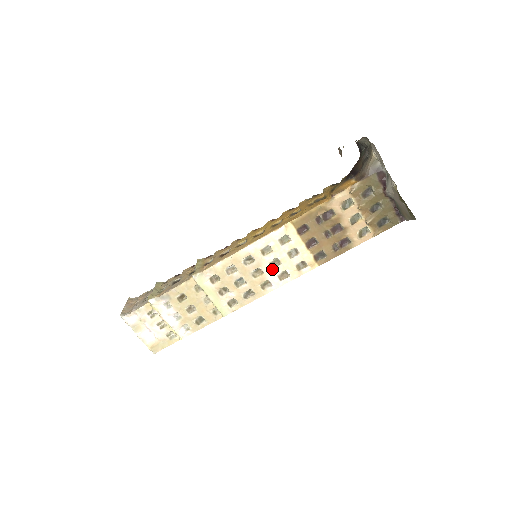
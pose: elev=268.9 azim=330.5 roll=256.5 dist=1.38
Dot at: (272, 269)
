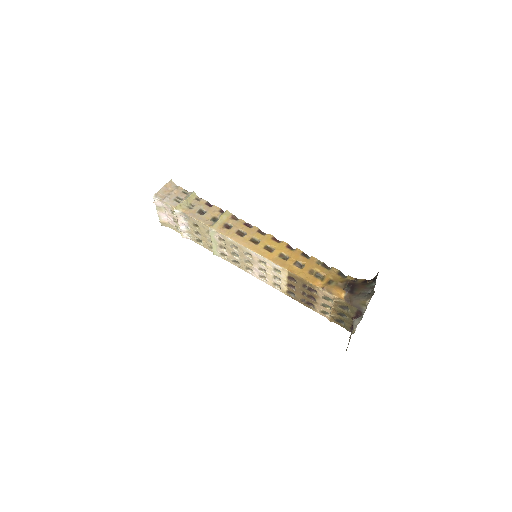
Dot at: (259, 270)
